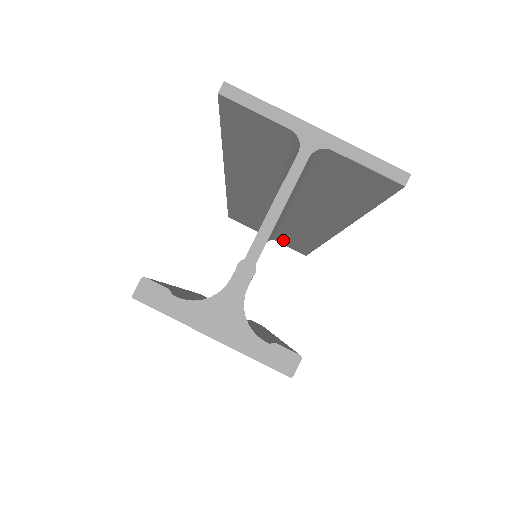
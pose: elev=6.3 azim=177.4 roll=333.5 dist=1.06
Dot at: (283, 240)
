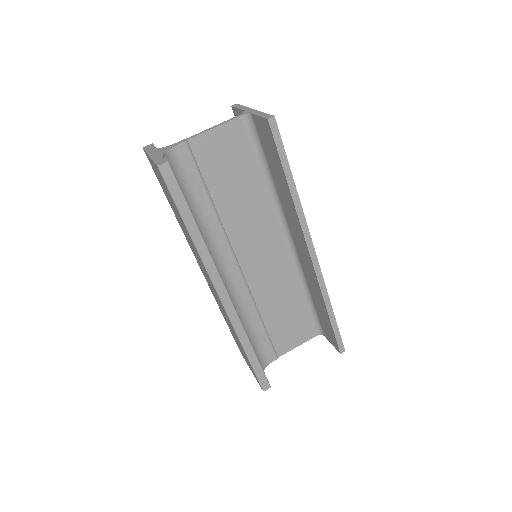
Dot at: (323, 326)
